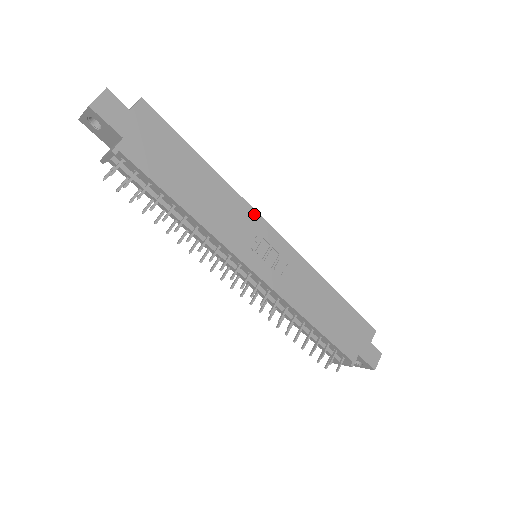
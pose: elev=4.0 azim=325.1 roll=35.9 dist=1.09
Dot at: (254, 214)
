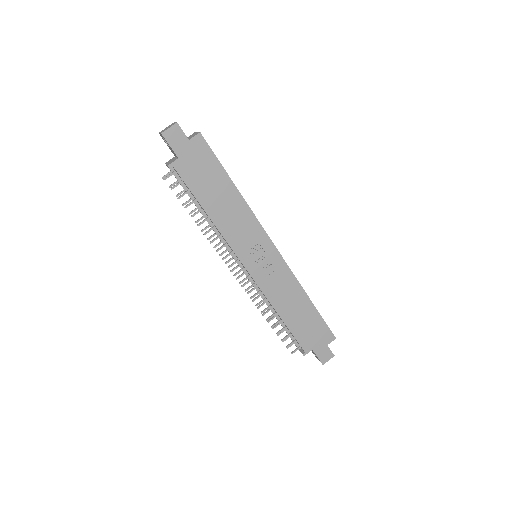
Dot at: (260, 229)
